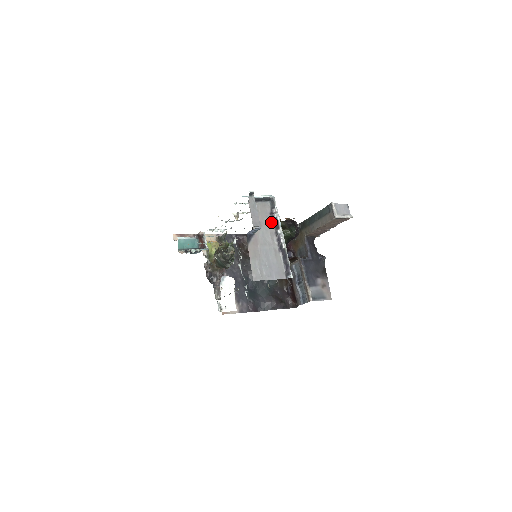
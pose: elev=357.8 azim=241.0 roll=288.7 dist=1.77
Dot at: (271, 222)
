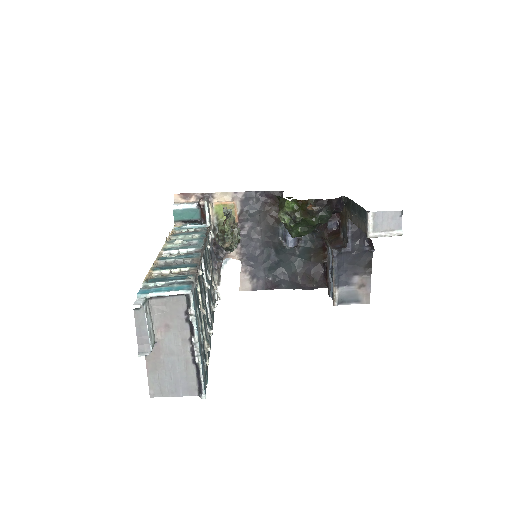
Dot at: (185, 324)
